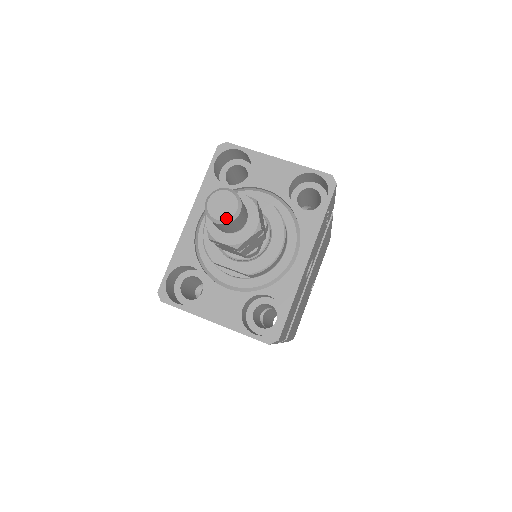
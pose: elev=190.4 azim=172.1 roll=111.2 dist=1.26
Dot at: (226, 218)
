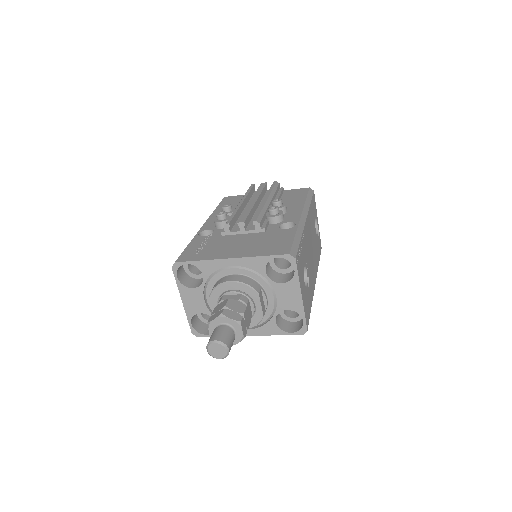
Dot at: (212, 355)
